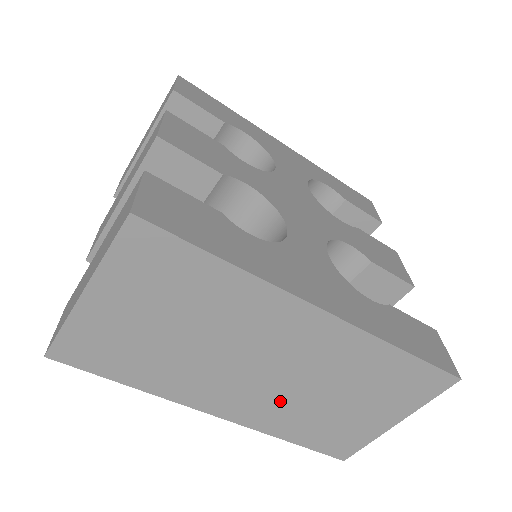
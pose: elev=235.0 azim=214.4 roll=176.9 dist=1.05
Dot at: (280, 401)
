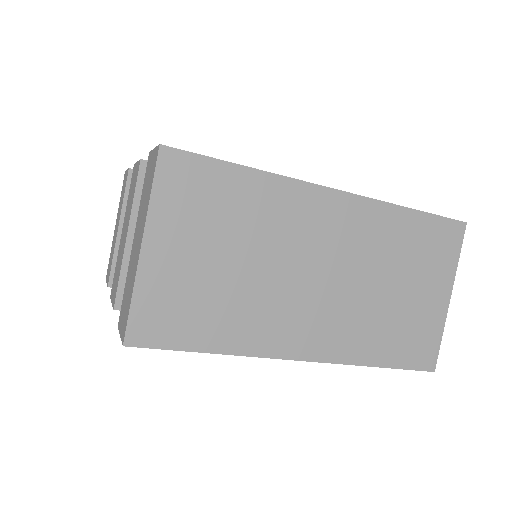
Dot at: (347, 313)
